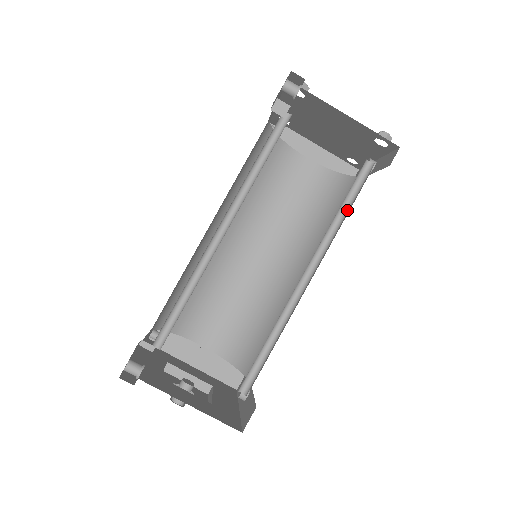
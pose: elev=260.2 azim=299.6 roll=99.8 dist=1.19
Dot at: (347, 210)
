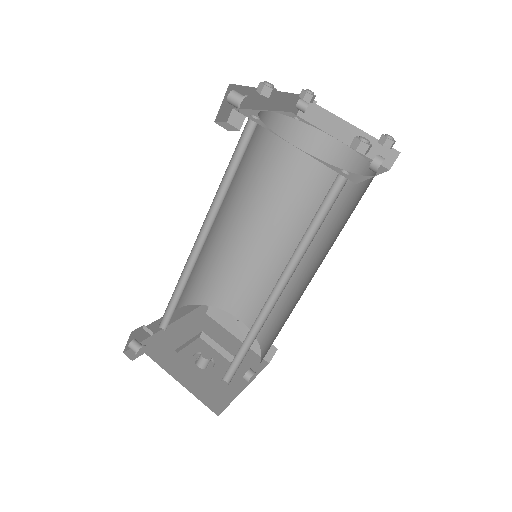
Dot at: (319, 228)
